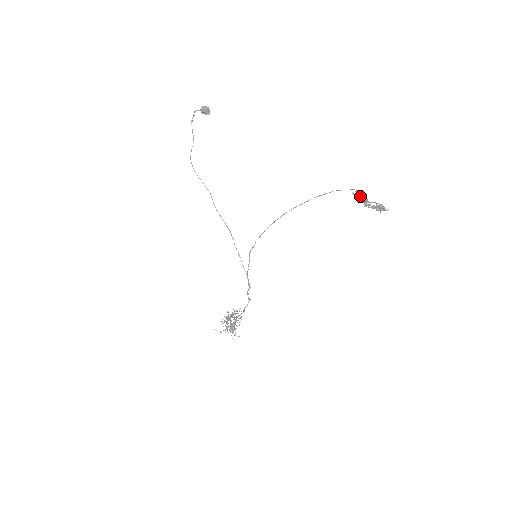
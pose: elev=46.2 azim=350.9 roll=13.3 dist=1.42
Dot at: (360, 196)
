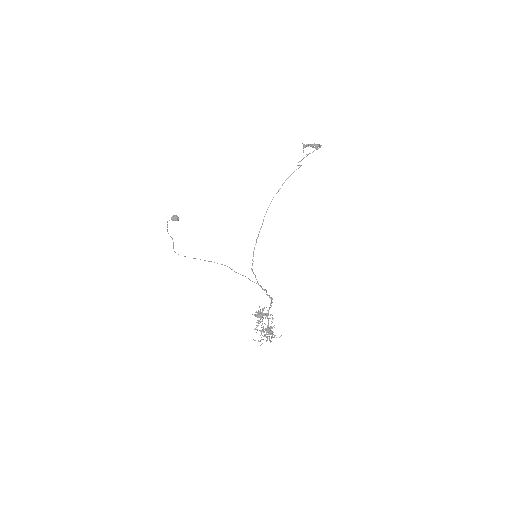
Dot at: (302, 159)
